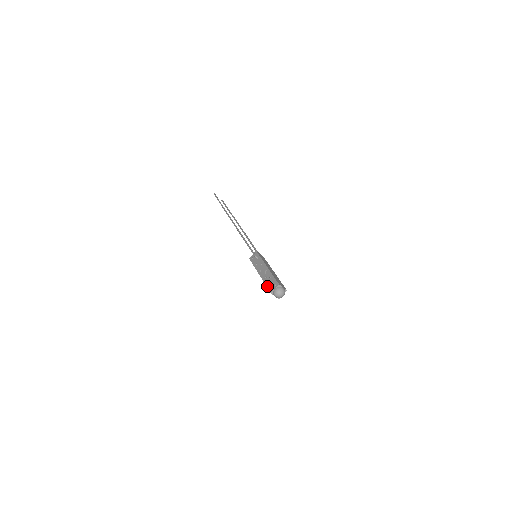
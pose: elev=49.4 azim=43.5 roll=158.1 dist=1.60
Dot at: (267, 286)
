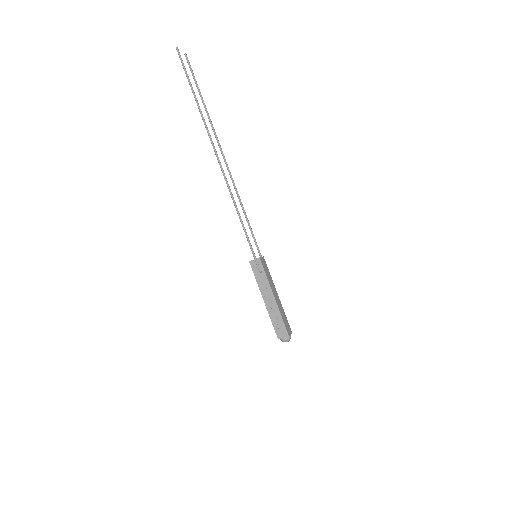
Dot at: (274, 327)
